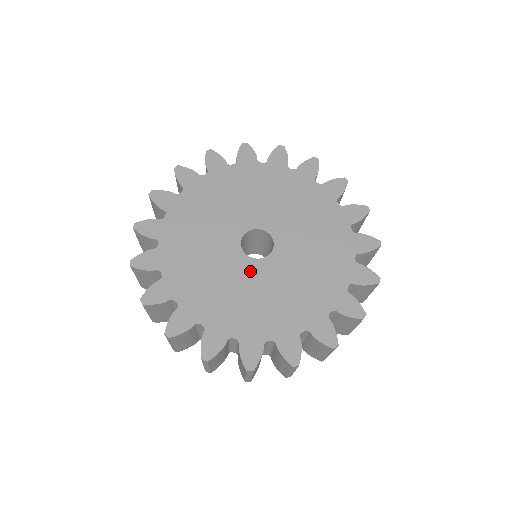
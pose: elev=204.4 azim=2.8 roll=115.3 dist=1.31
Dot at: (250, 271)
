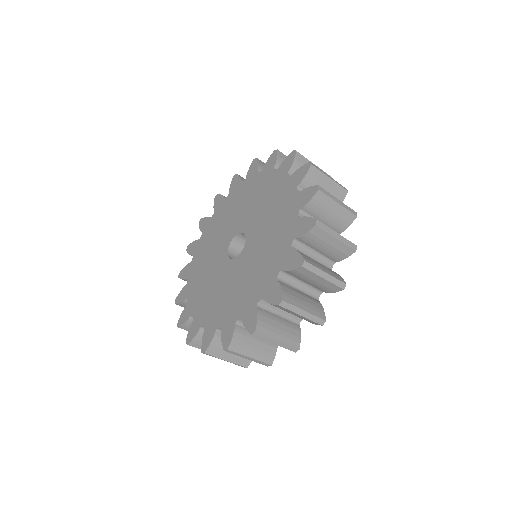
Dot at: (220, 263)
